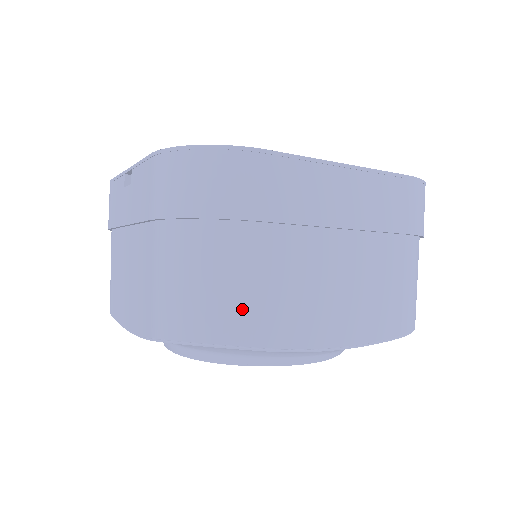
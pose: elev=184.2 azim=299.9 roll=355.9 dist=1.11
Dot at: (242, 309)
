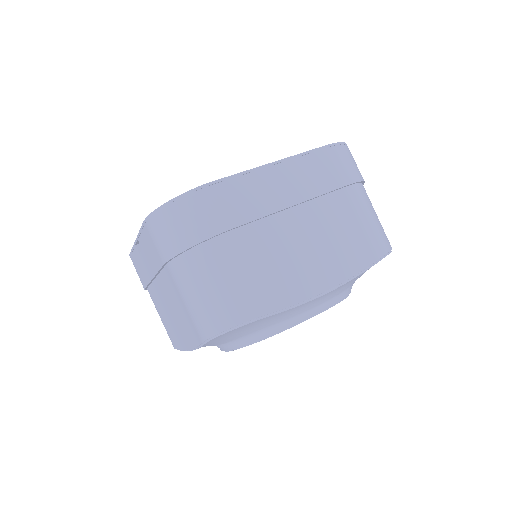
Dot at: (248, 292)
